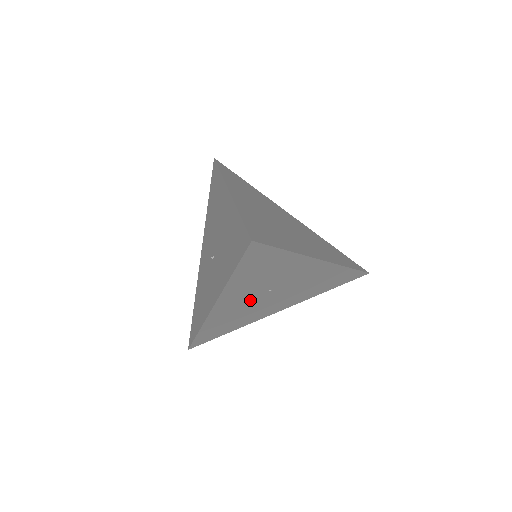
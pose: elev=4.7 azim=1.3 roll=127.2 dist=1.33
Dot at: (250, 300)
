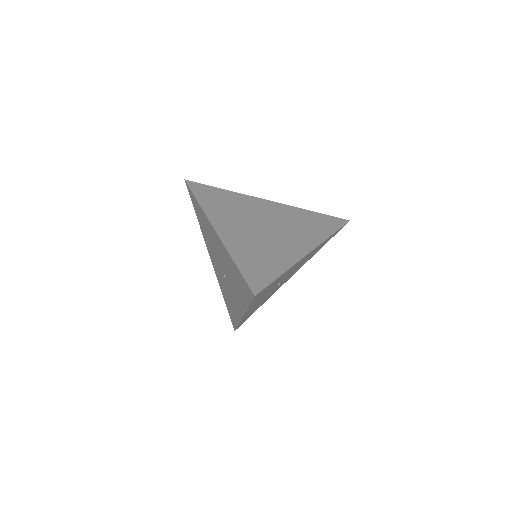
Dot at: (266, 296)
